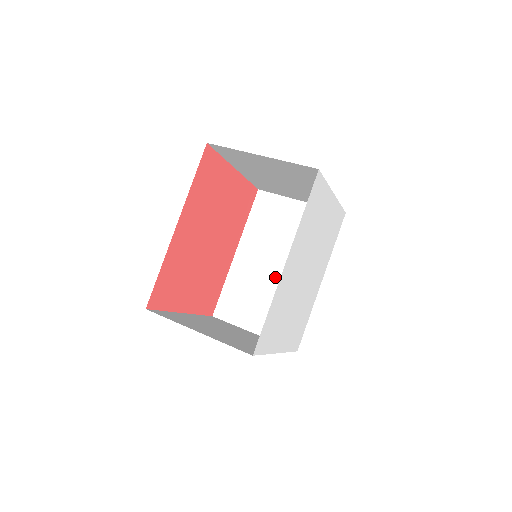
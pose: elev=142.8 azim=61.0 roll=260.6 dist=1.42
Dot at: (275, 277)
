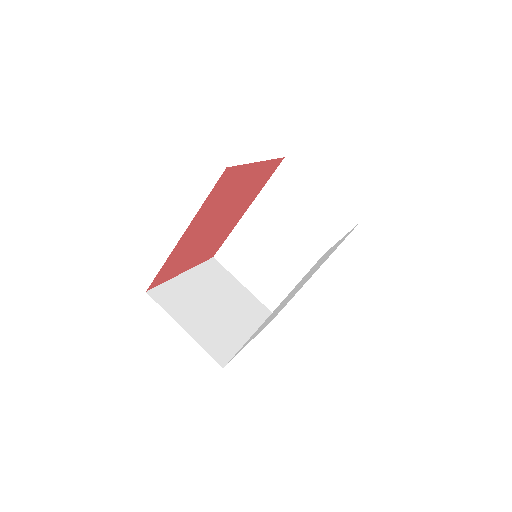
Dot at: (276, 250)
